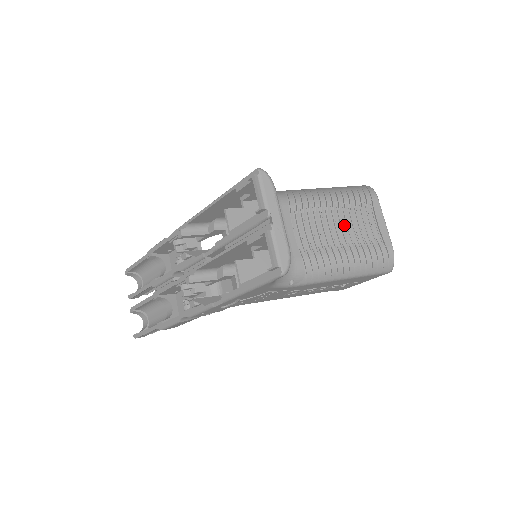
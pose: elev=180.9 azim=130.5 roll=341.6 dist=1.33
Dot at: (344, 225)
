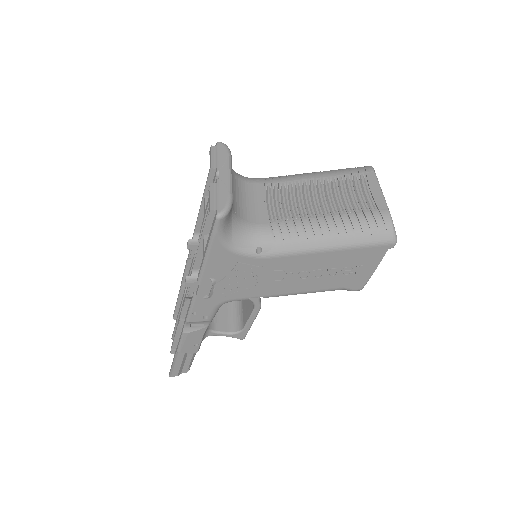
Dot at: (327, 195)
